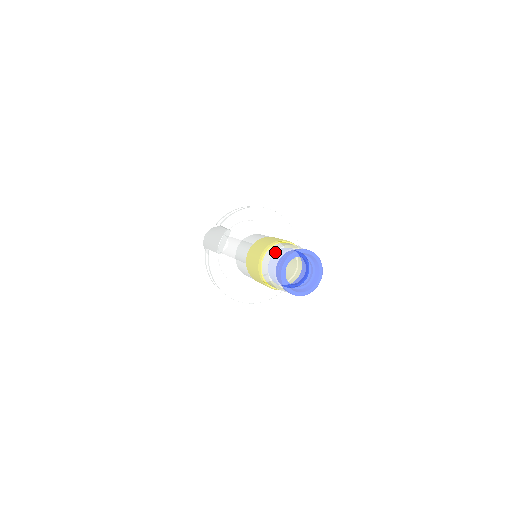
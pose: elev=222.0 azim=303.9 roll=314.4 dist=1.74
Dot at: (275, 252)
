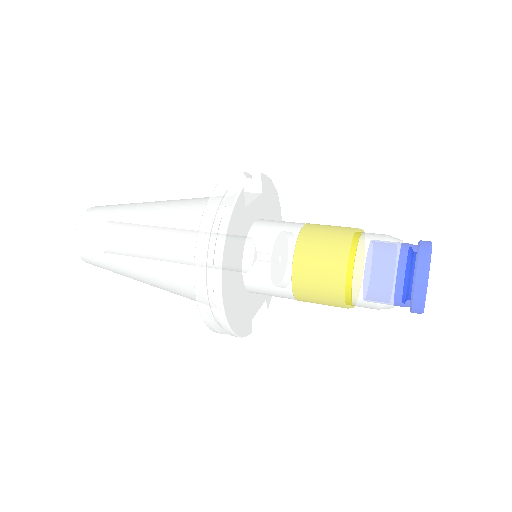
Dot at: occluded
